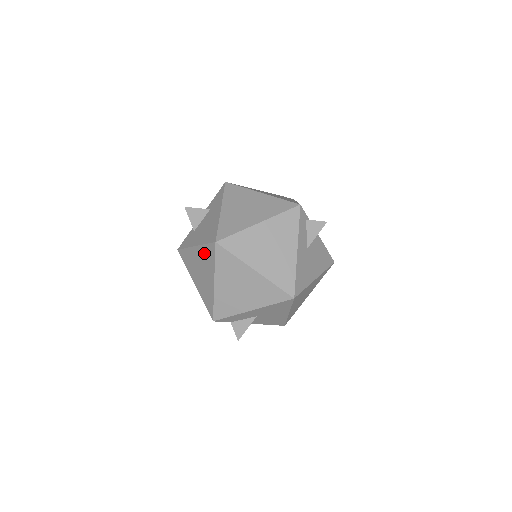
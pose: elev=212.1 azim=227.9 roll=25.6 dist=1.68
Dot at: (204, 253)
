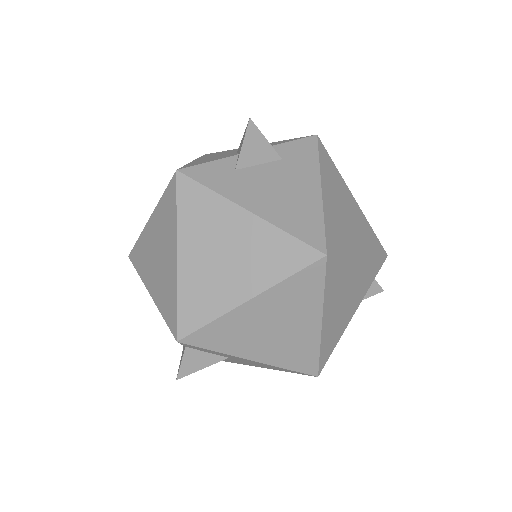
Dot at: (270, 242)
